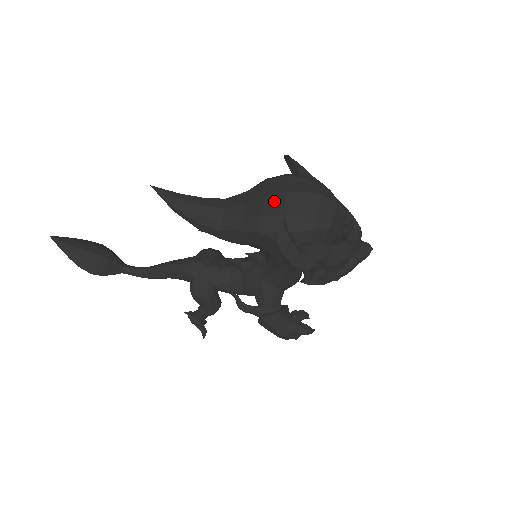
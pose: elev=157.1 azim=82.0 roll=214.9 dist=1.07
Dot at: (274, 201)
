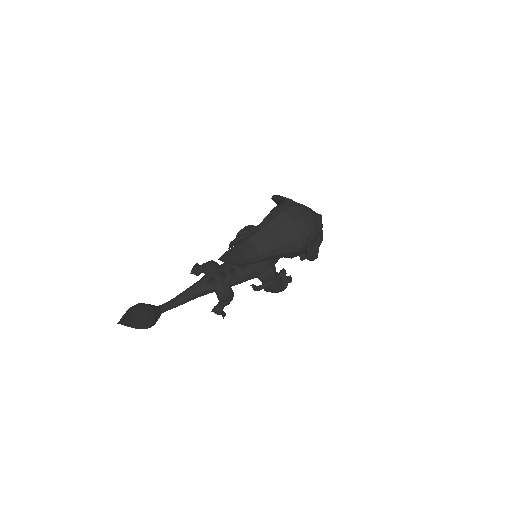
Dot at: (291, 231)
